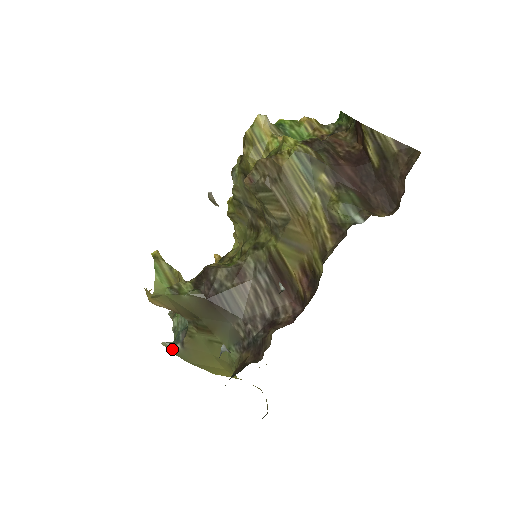
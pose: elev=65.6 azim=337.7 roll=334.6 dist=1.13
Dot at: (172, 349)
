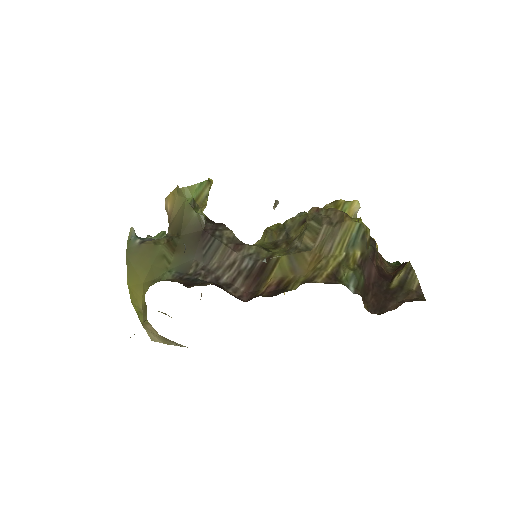
Dot at: (131, 238)
